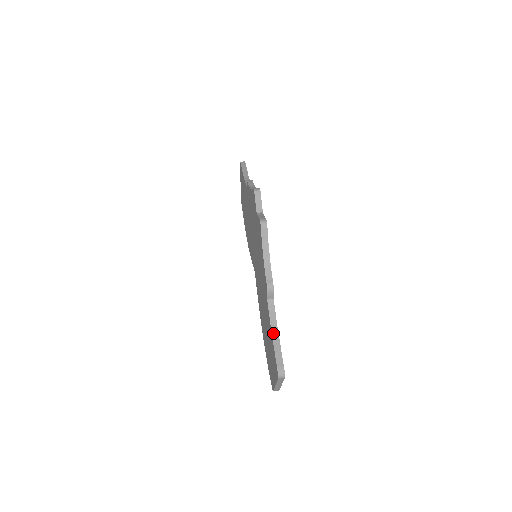
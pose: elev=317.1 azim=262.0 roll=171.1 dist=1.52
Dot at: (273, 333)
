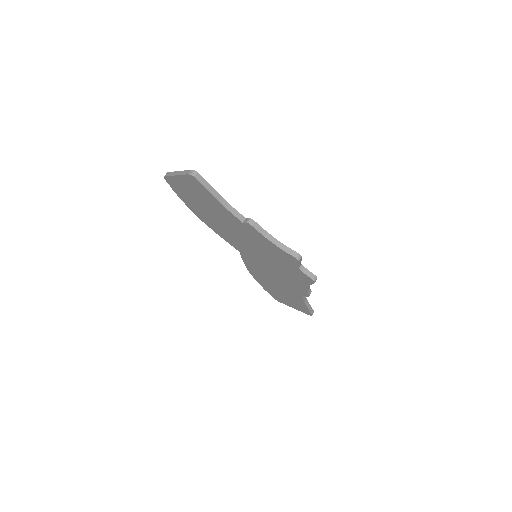
Dot at: (306, 304)
